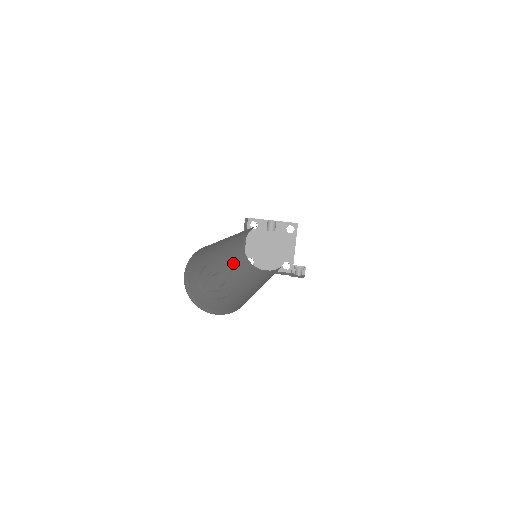
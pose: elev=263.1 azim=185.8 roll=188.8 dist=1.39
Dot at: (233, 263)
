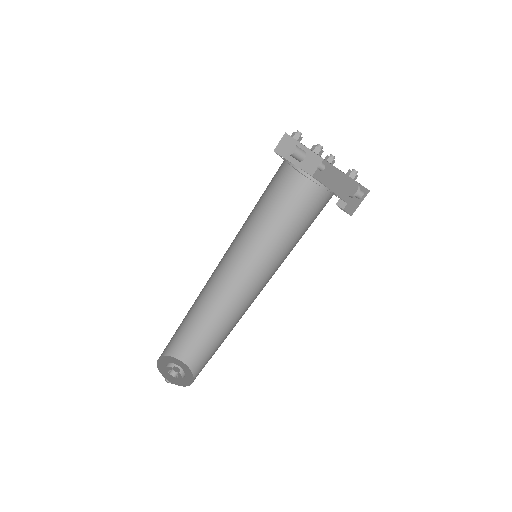
Dot at: (261, 243)
